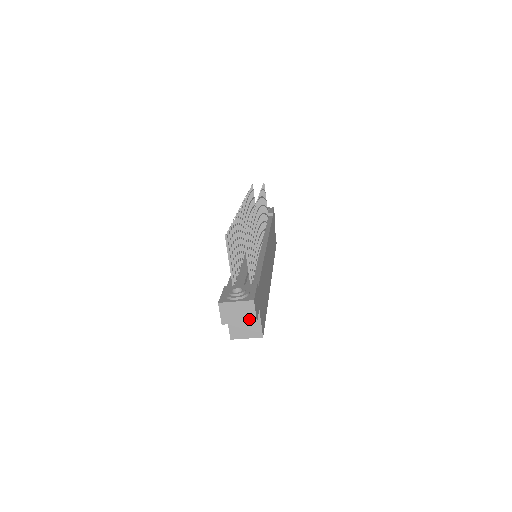
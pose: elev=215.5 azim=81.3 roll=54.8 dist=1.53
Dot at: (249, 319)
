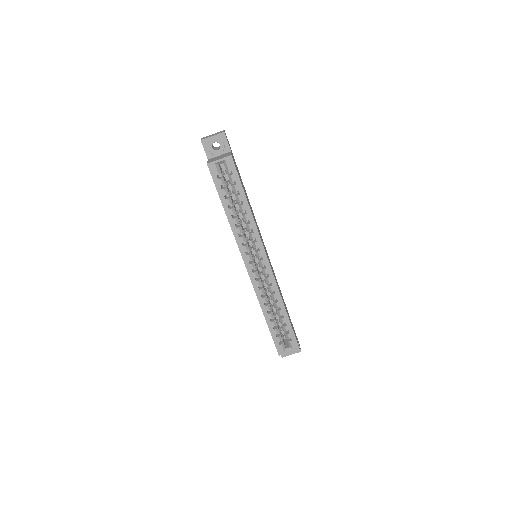
Dot at: (219, 133)
